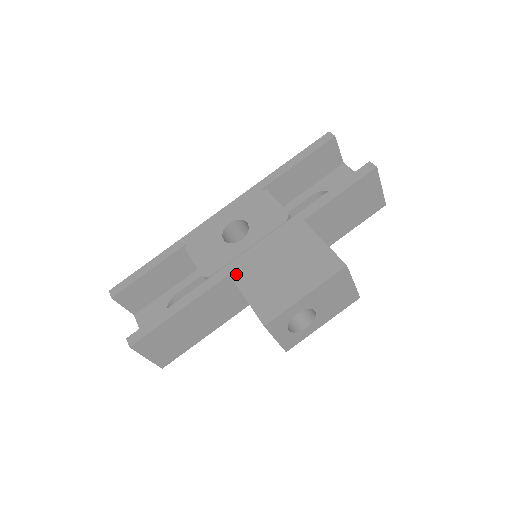
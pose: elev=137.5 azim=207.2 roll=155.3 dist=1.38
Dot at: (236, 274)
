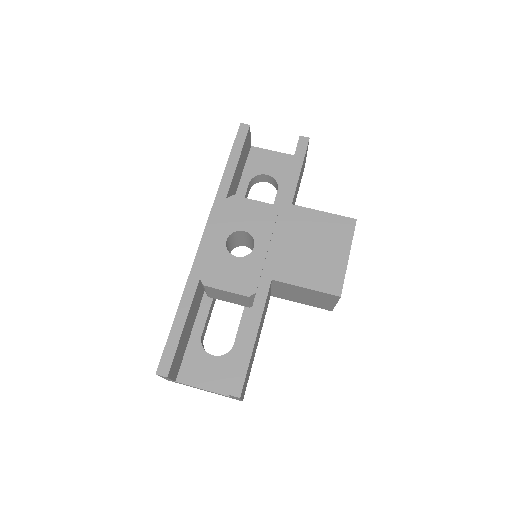
Dot at: (278, 276)
